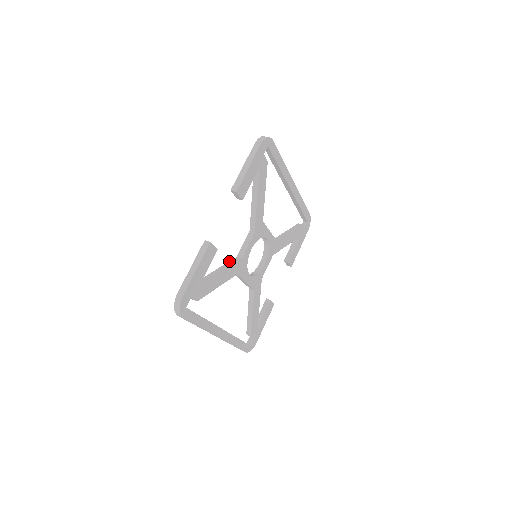
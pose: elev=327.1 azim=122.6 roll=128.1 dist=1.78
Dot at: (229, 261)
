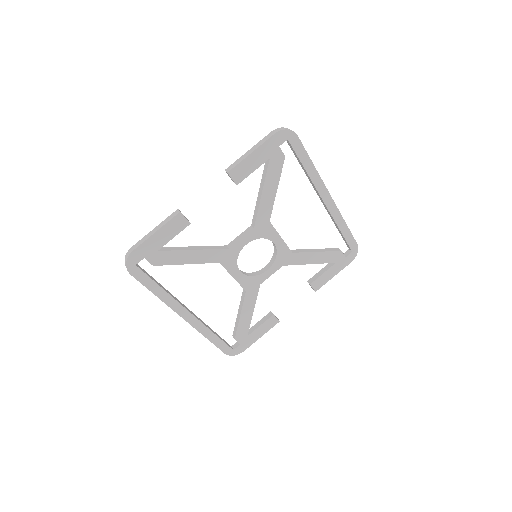
Dot at: occluded
